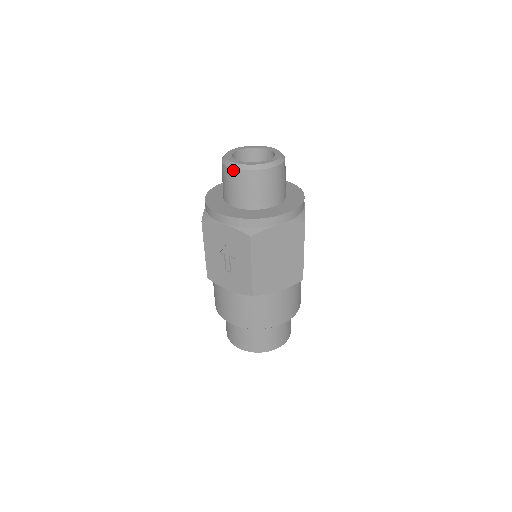
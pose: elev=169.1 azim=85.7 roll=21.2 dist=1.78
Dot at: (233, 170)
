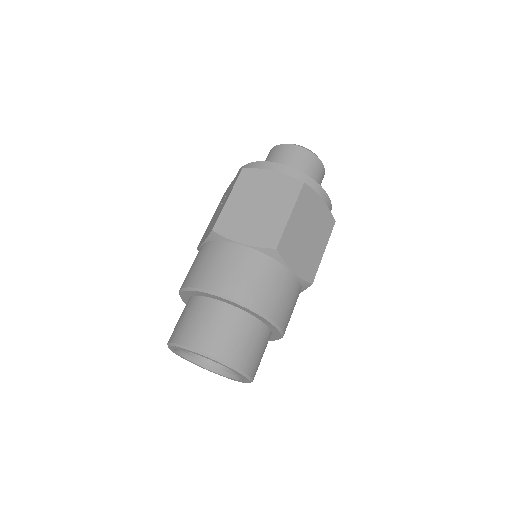
Dot at: (269, 152)
